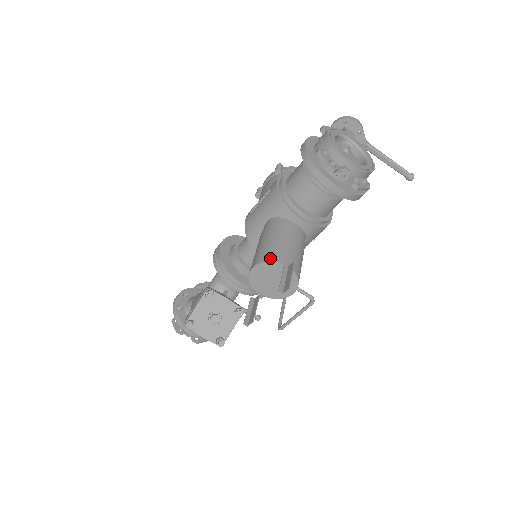
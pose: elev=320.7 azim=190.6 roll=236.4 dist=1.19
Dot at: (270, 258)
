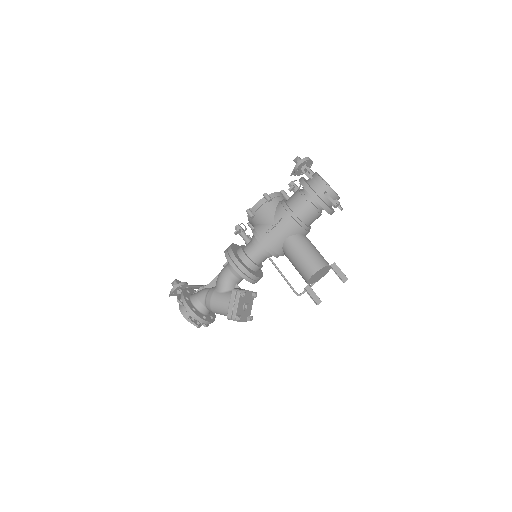
Dot at: (322, 265)
